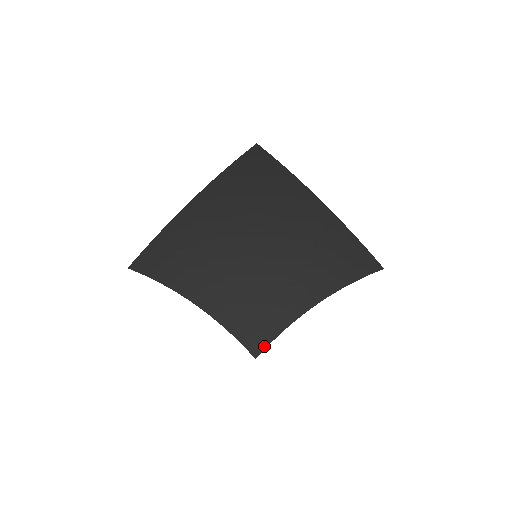
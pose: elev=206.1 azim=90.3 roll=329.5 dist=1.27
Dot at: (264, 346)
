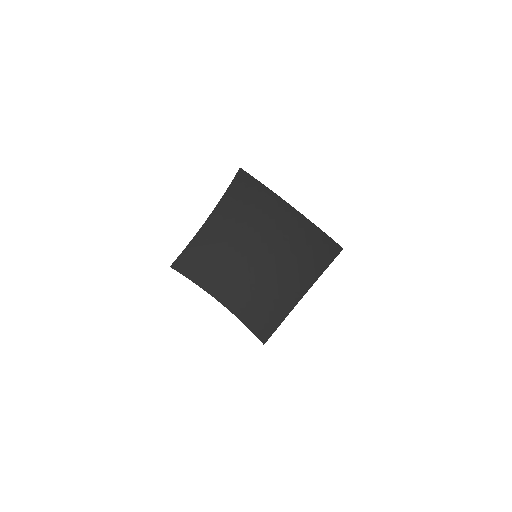
Dot at: (270, 334)
